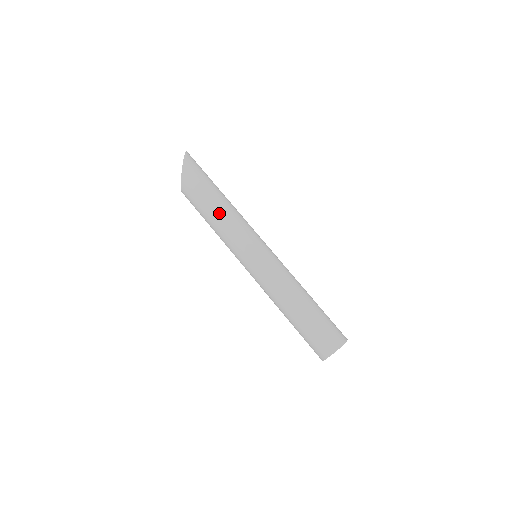
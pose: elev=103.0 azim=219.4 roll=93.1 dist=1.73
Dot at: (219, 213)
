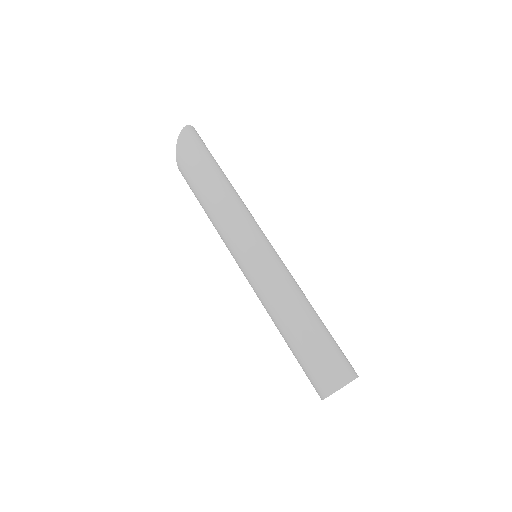
Dot at: (209, 206)
